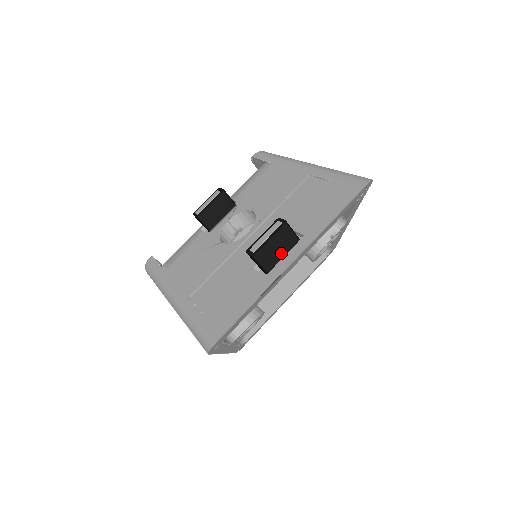
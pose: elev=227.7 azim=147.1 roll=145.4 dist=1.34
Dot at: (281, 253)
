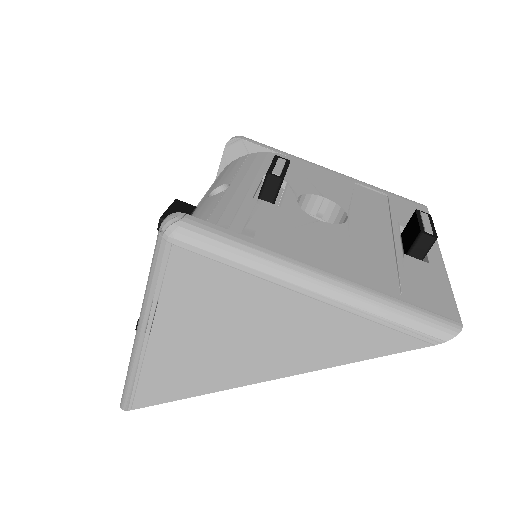
Dot at: occluded
